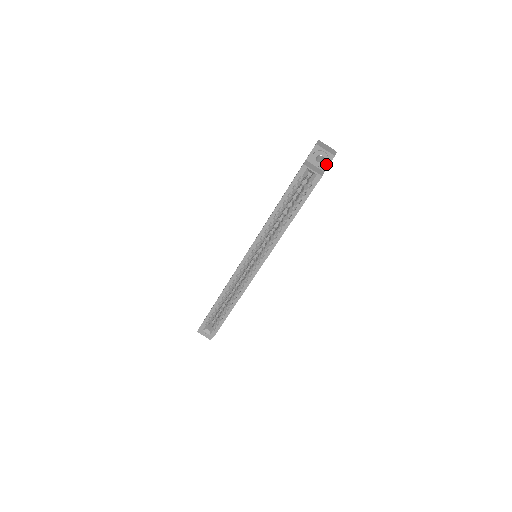
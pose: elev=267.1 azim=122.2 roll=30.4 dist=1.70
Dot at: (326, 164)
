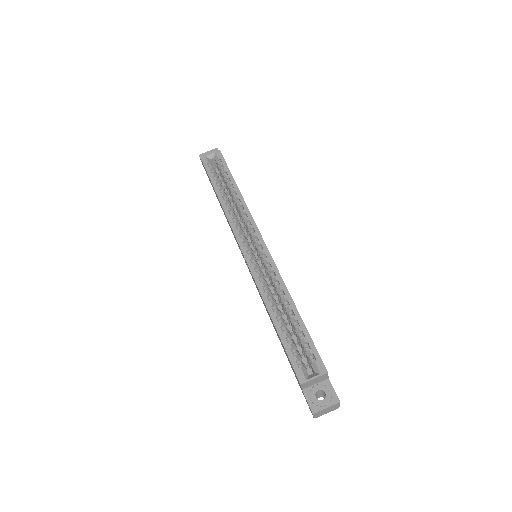
Dot at: occluded
